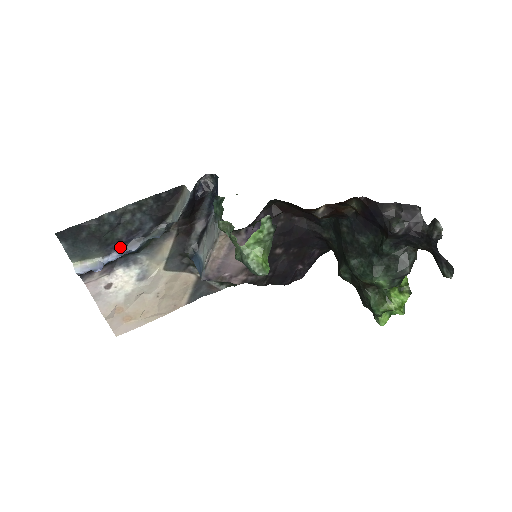
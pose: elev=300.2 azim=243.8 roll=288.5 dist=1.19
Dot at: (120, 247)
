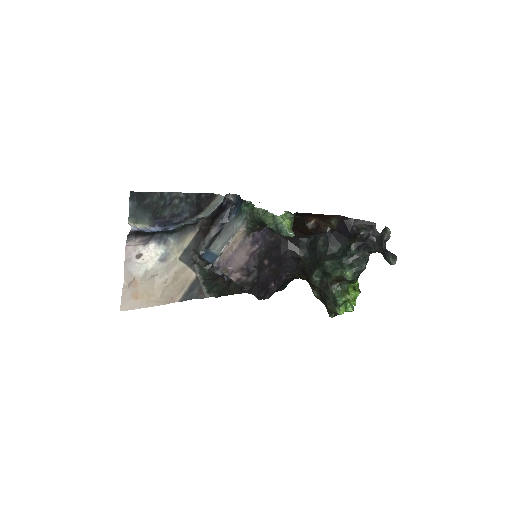
Dot at: (162, 224)
